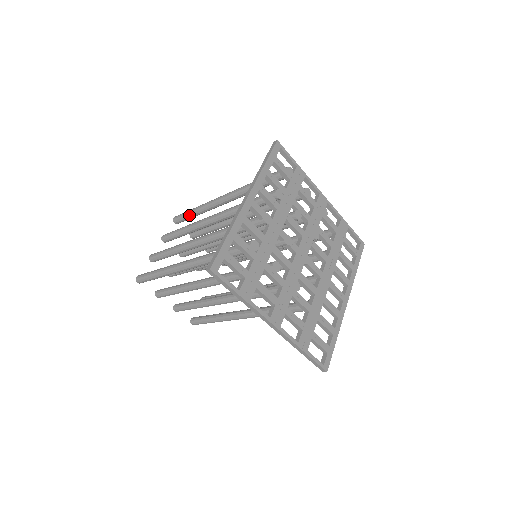
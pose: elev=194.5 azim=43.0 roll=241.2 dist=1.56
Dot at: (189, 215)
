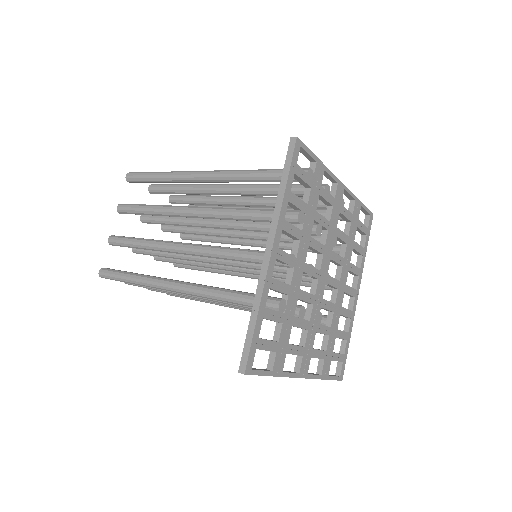
Dot at: (151, 181)
